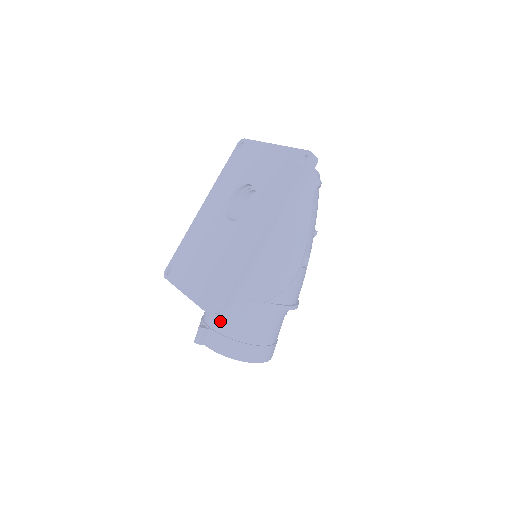
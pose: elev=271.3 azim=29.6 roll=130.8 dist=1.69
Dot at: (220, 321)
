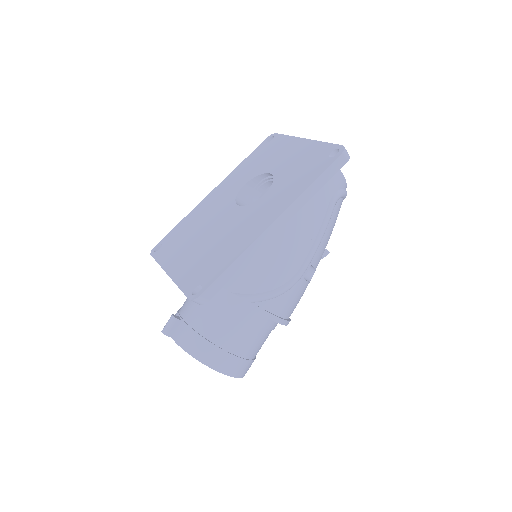
Dot at: (197, 314)
